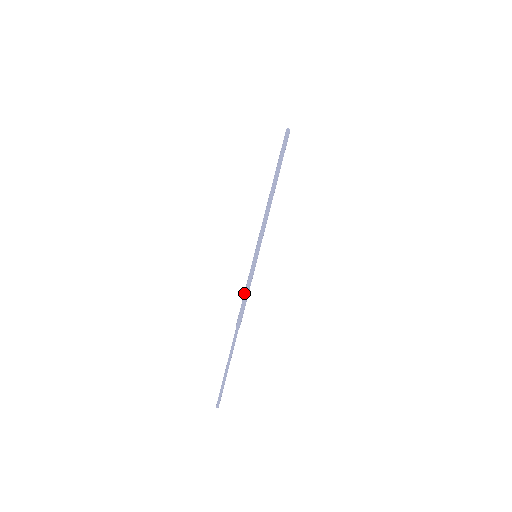
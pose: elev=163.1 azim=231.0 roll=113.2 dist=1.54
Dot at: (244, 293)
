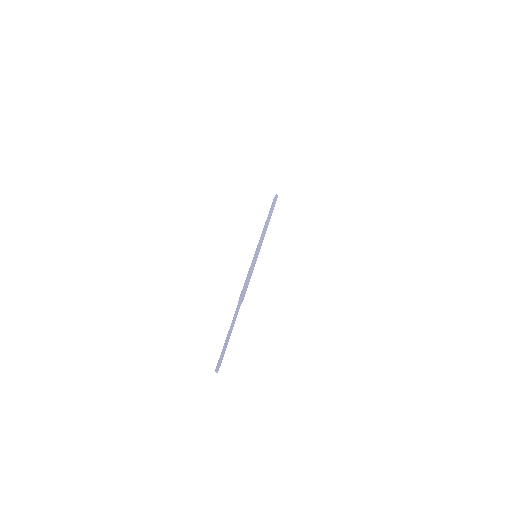
Dot at: (246, 278)
